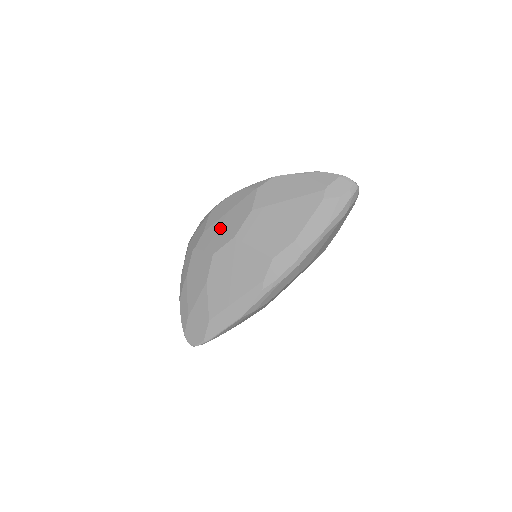
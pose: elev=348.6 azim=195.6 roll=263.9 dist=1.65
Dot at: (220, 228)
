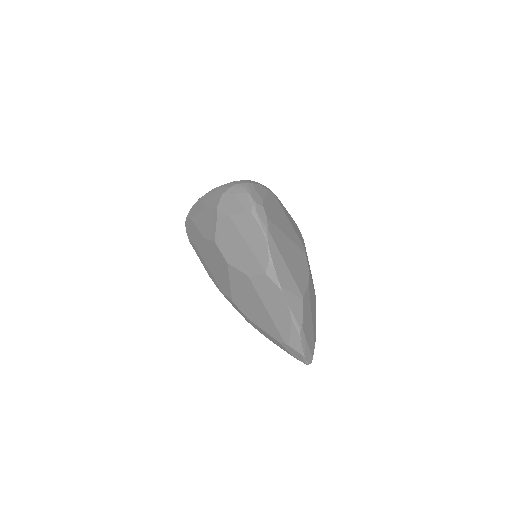
Dot at: (233, 239)
